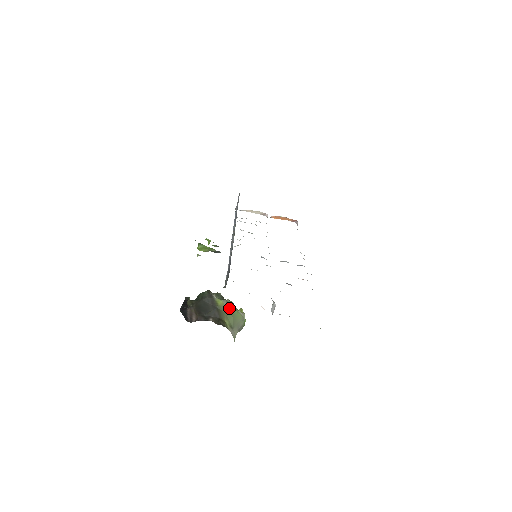
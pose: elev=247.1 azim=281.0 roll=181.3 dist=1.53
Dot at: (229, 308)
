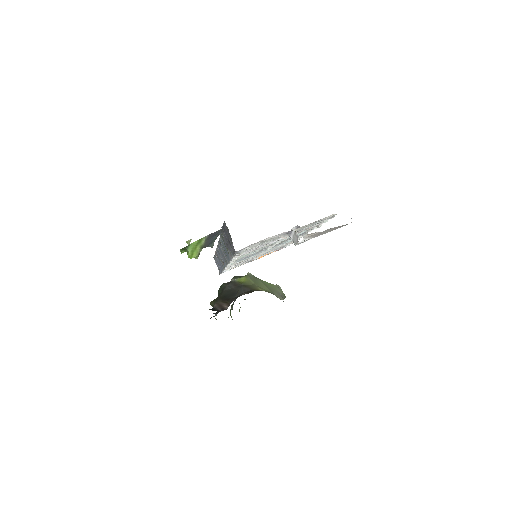
Dot at: (255, 280)
